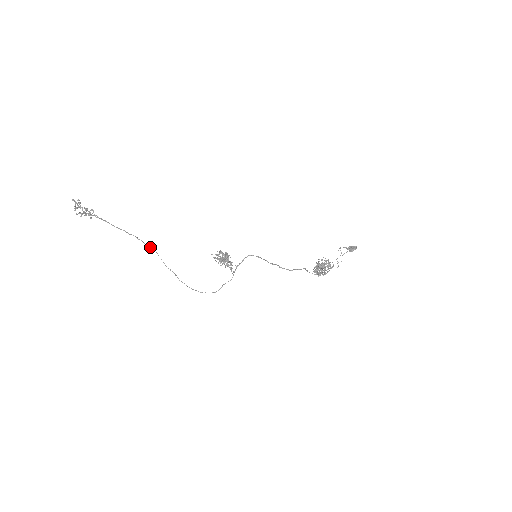
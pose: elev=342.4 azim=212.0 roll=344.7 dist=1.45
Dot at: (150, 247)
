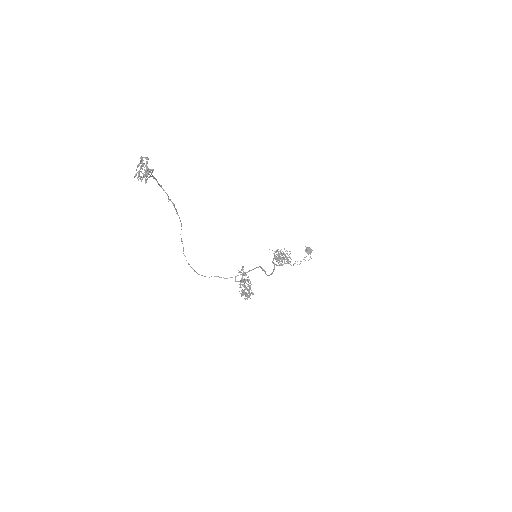
Dot at: (179, 217)
